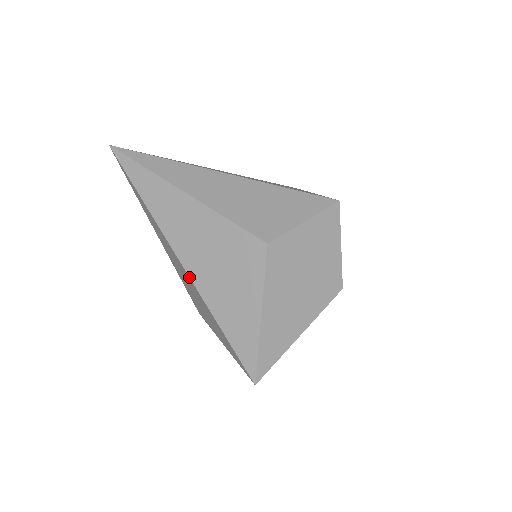
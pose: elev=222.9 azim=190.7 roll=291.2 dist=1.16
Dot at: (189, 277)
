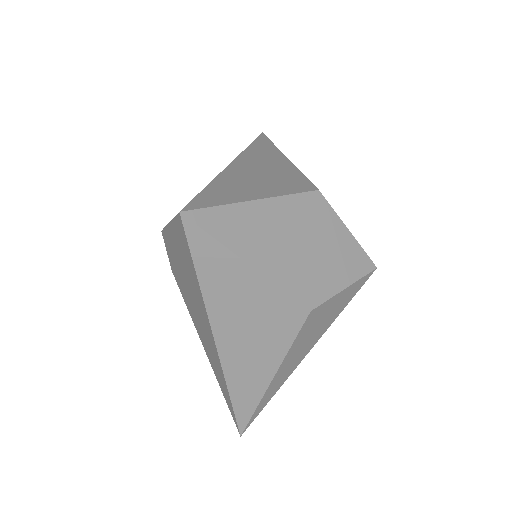
Dot at: (227, 166)
